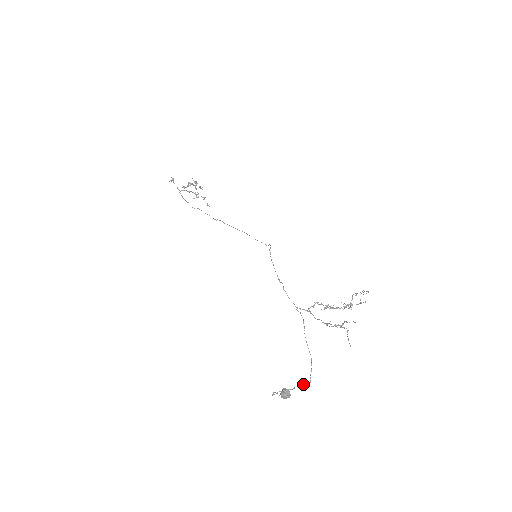
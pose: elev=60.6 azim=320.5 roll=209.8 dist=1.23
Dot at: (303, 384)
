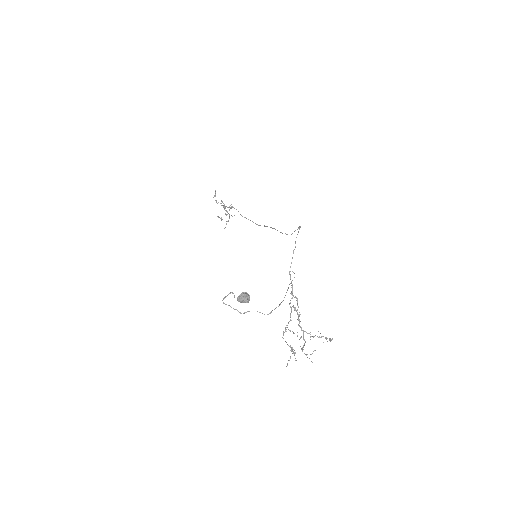
Dot at: (260, 312)
